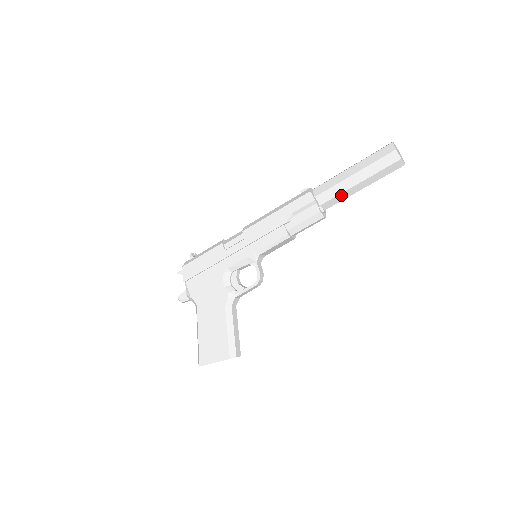
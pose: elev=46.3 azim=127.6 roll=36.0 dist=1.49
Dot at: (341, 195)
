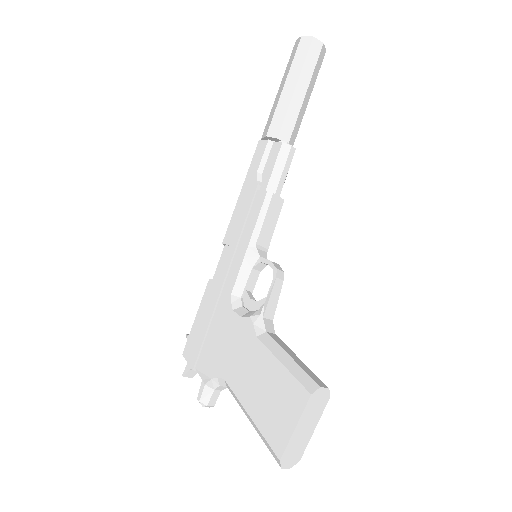
Dot at: (289, 113)
